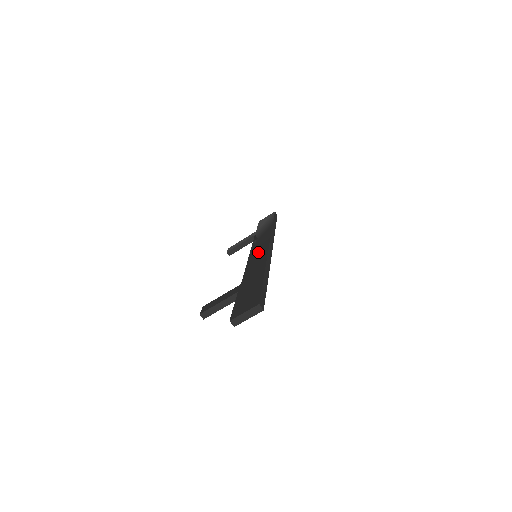
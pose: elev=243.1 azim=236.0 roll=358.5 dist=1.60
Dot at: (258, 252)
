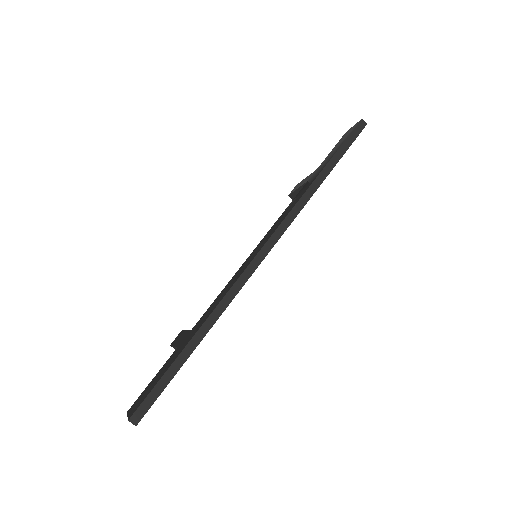
Dot at: (251, 256)
